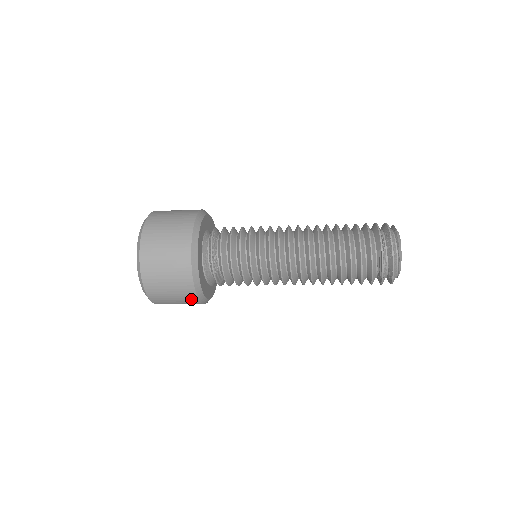
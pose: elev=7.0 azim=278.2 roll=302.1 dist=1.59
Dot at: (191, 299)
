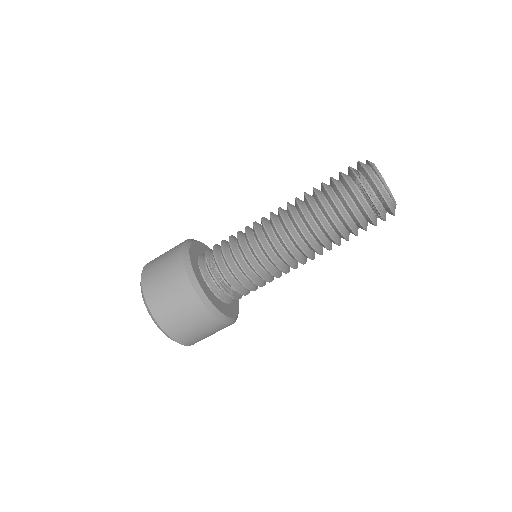
Dot at: (205, 316)
